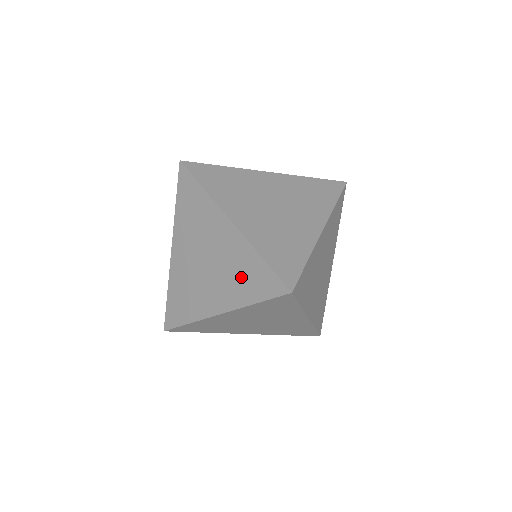
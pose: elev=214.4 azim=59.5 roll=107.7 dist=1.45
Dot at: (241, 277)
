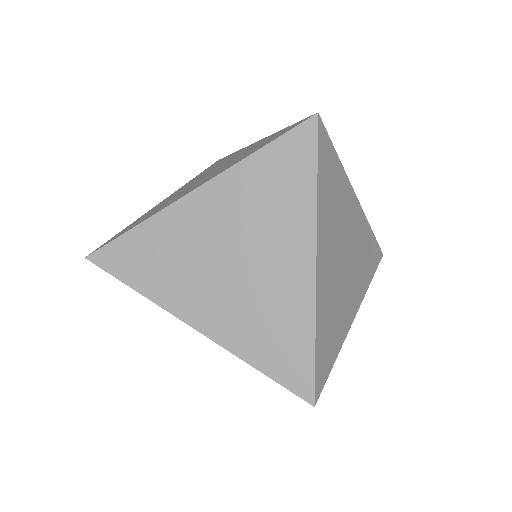
Dot at: (249, 151)
